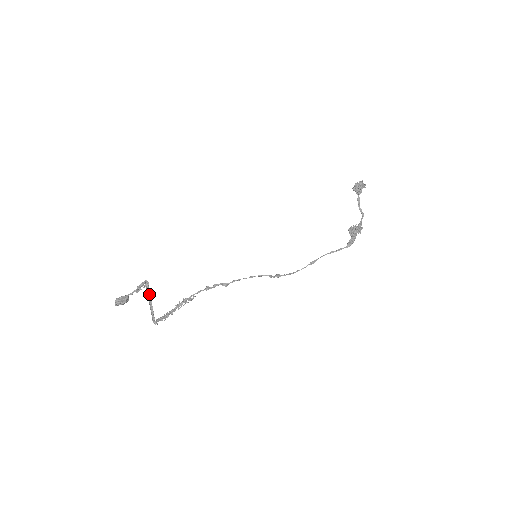
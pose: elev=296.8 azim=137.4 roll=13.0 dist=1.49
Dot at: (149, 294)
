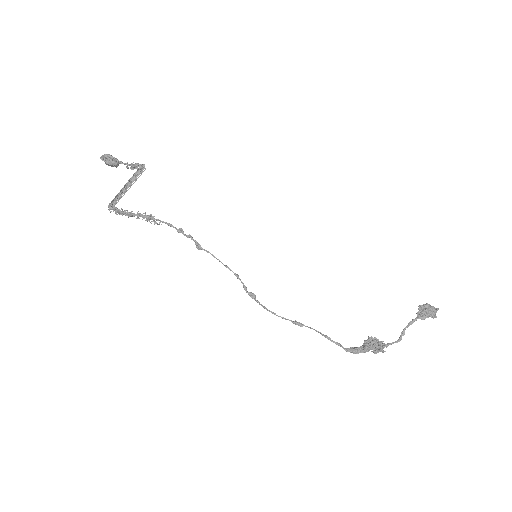
Dot at: (133, 179)
